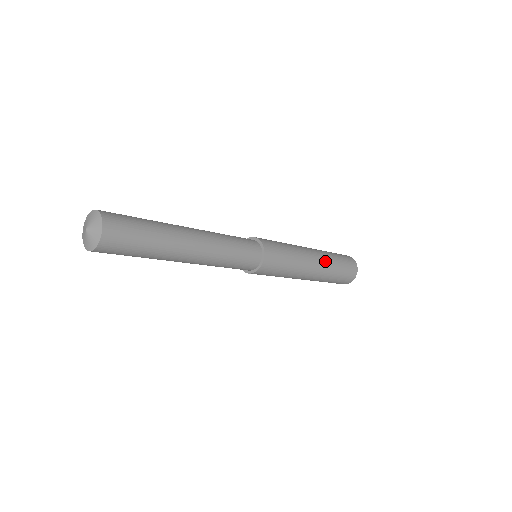
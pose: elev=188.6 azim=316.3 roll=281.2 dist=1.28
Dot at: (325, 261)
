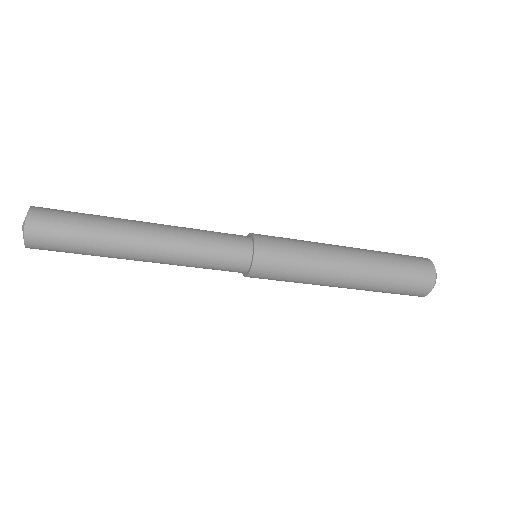
Dot at: (365, 279)
